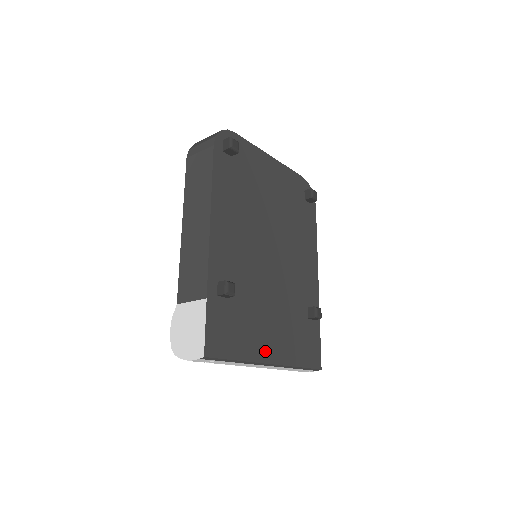
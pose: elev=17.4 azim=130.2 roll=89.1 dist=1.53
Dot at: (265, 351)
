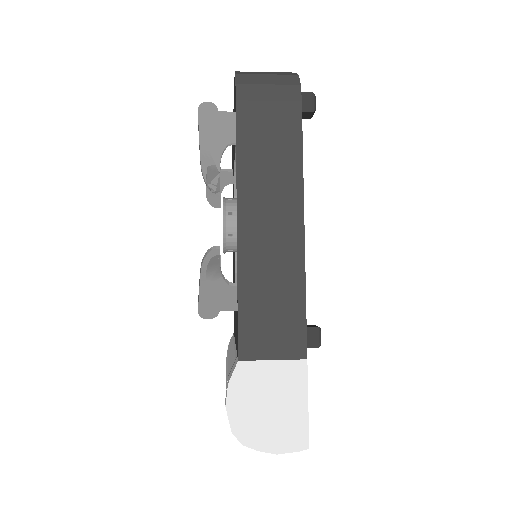
Dot at: occluded
